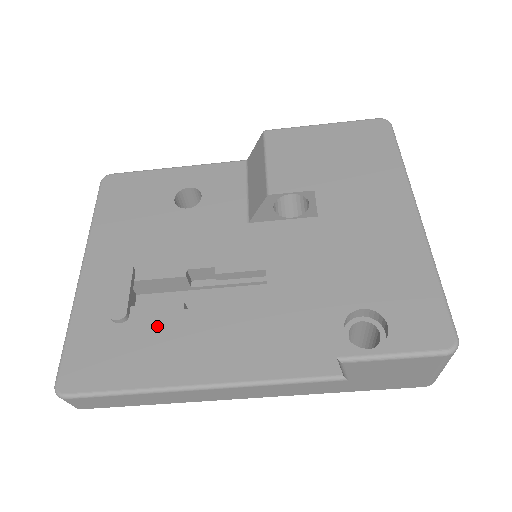
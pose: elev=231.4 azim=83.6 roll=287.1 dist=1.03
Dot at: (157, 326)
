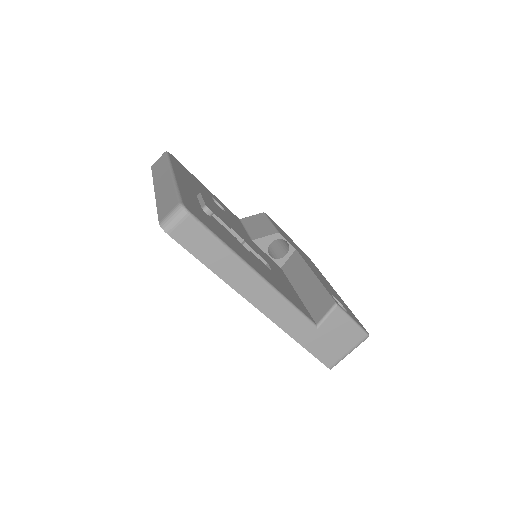
Dot at: (228, 234)
